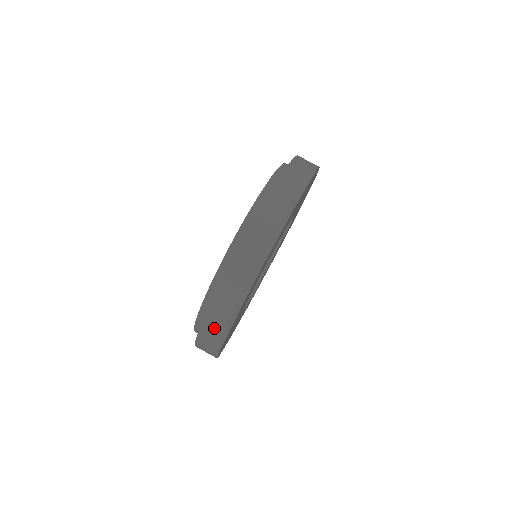
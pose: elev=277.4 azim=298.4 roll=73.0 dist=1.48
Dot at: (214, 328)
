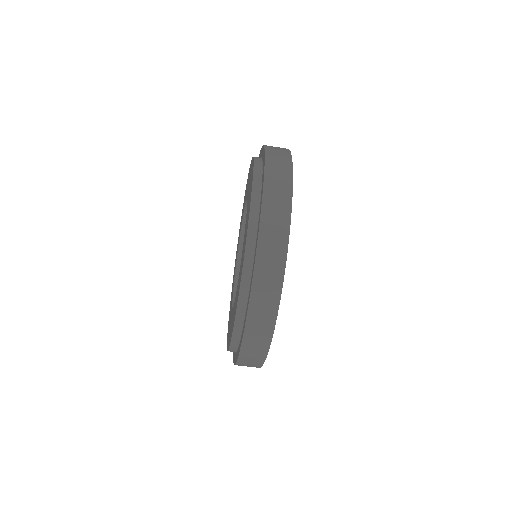
Dot at: occluded
